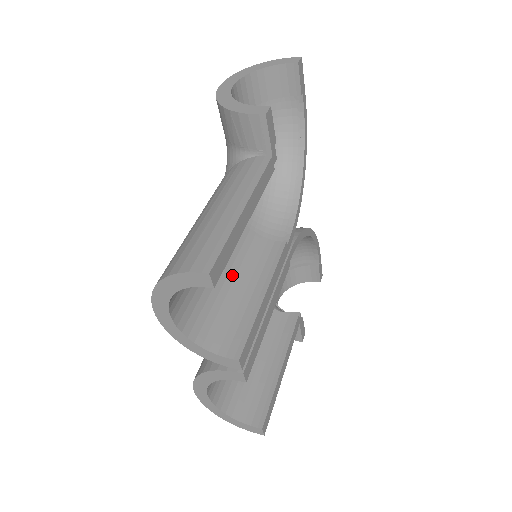
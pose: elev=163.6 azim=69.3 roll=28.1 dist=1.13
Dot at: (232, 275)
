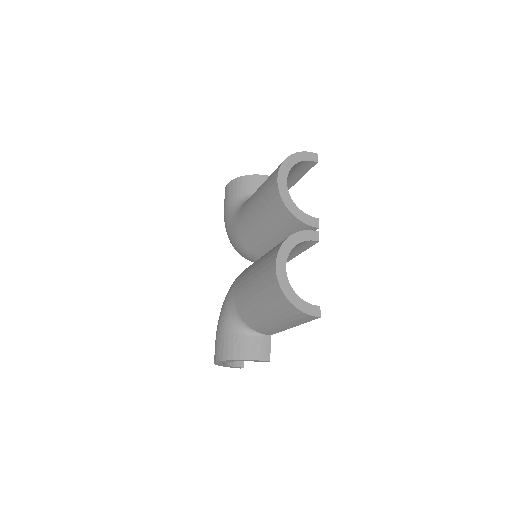
Dot at: occluded
